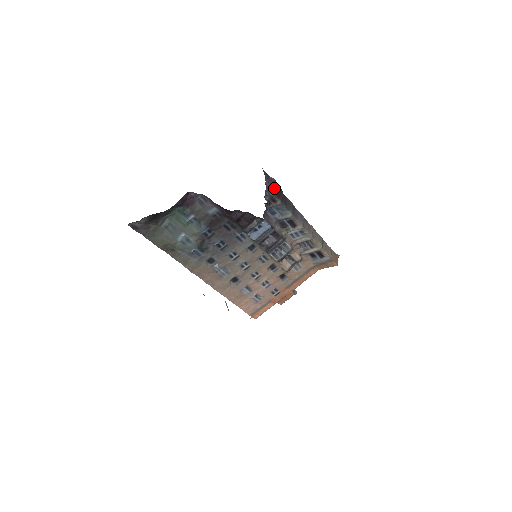
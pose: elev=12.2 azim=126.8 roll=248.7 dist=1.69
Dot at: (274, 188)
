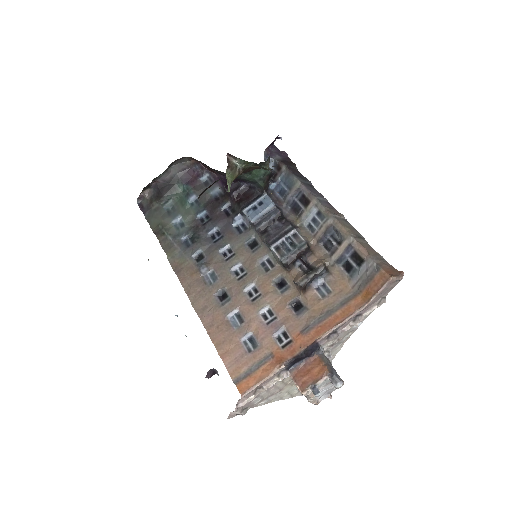
Dot at: (283, 158)
